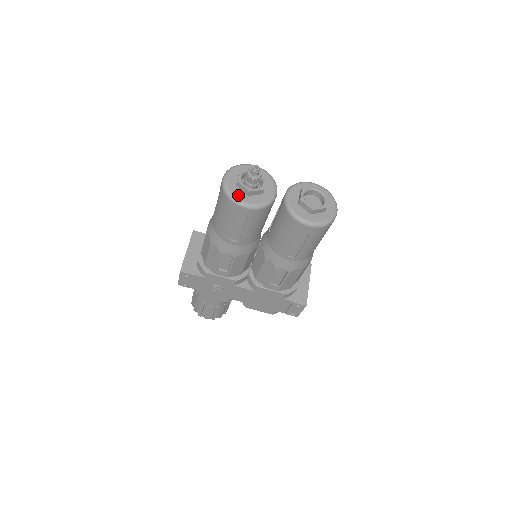
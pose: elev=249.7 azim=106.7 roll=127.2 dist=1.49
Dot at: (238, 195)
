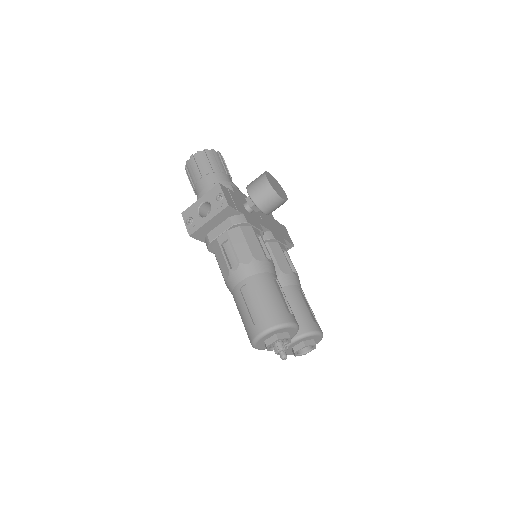
Dot at: (259, 346)
